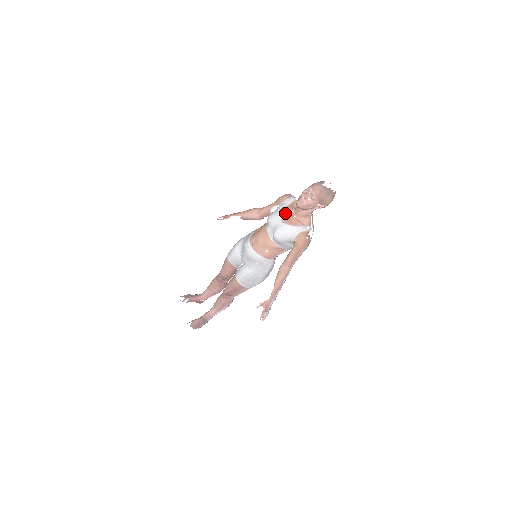
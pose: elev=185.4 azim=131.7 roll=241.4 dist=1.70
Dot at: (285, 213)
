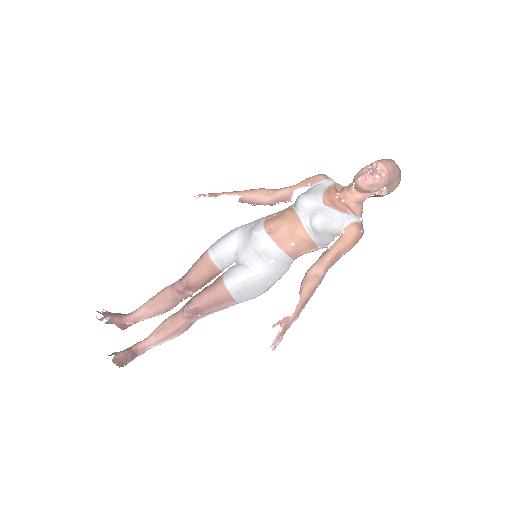
Dot at: (328, 194)
